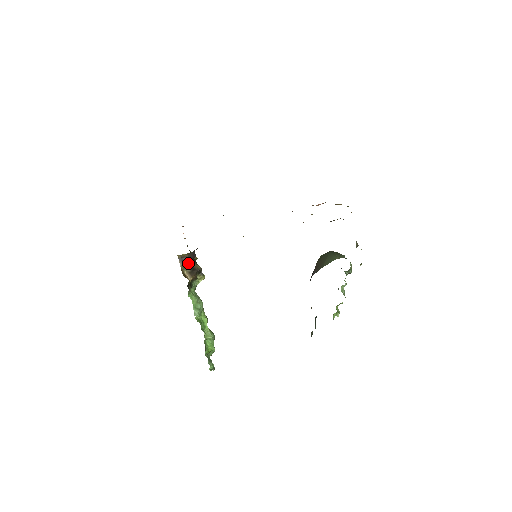
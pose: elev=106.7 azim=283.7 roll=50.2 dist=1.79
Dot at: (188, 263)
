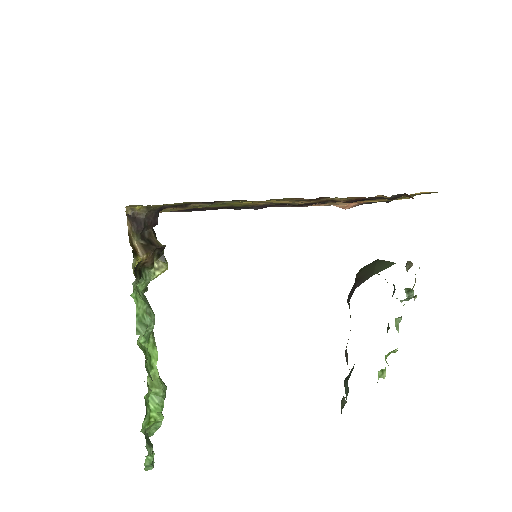
Dot at: (143, 228)
